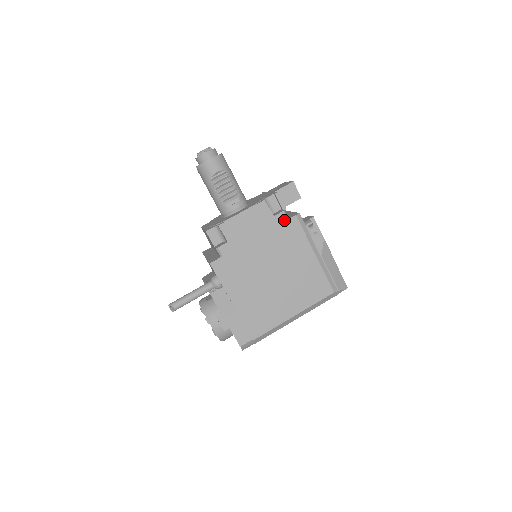
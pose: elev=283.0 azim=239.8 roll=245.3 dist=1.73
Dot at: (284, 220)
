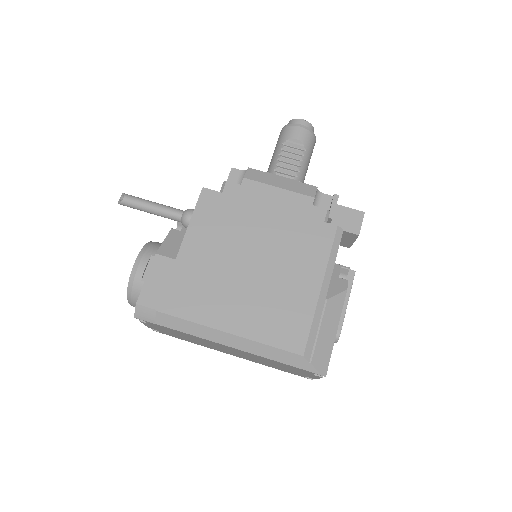
Dot at: (320, 219)
